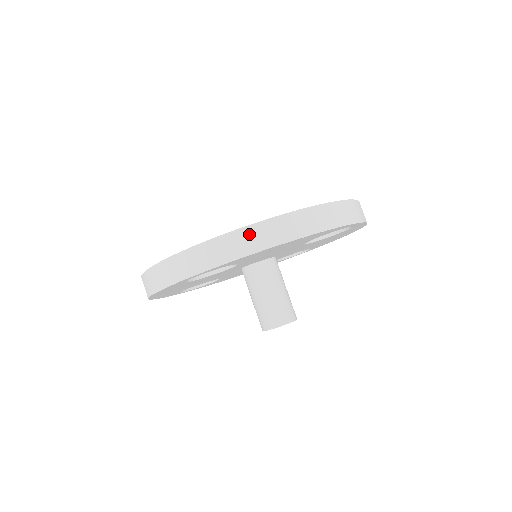
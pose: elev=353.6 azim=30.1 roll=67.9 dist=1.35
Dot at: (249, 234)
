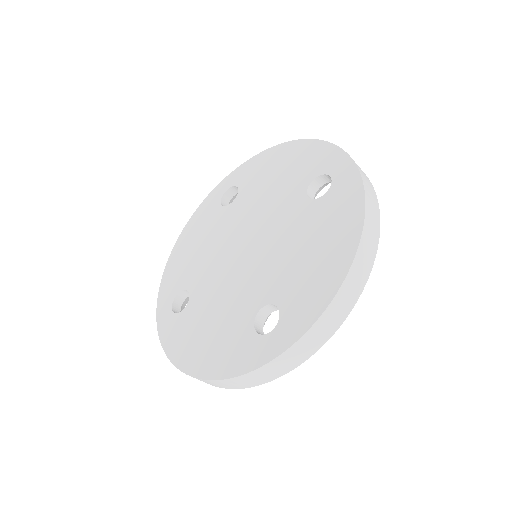
Dot at: (344, 294)
